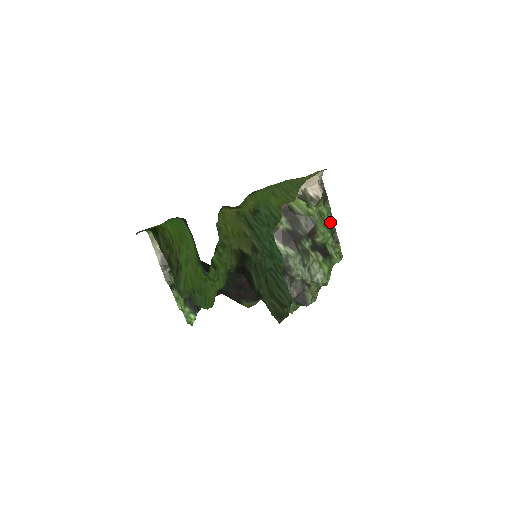
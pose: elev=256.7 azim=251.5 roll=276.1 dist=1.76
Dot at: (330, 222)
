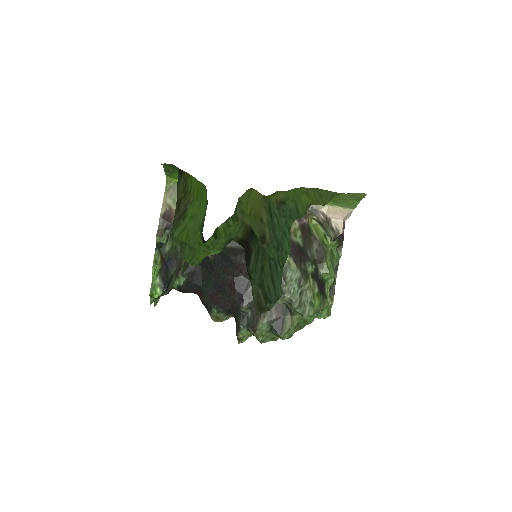
Dot at: (334, 272)
